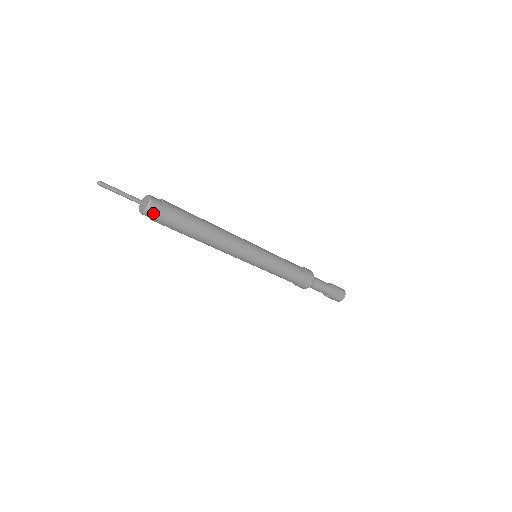
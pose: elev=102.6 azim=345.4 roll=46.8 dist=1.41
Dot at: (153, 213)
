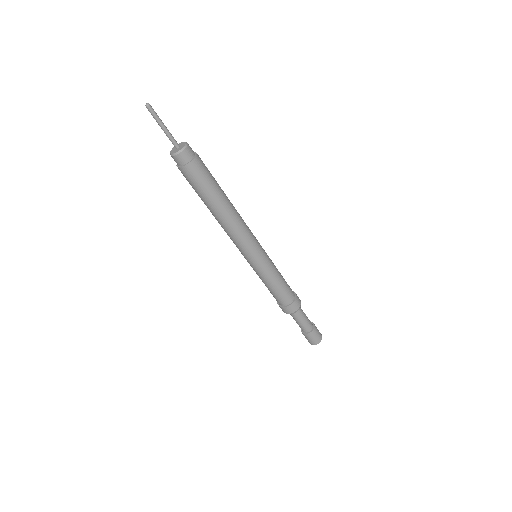
Dot at: (179, 161)
